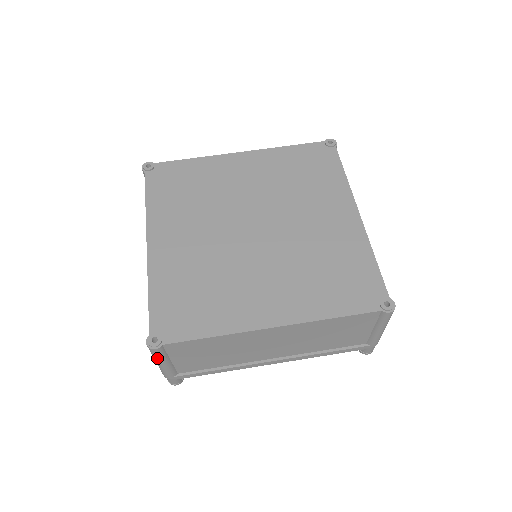
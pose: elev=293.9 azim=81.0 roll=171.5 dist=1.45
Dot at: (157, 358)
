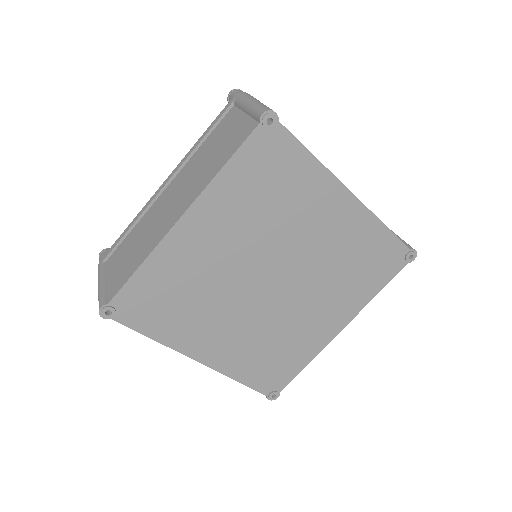
Dot at: occluded
